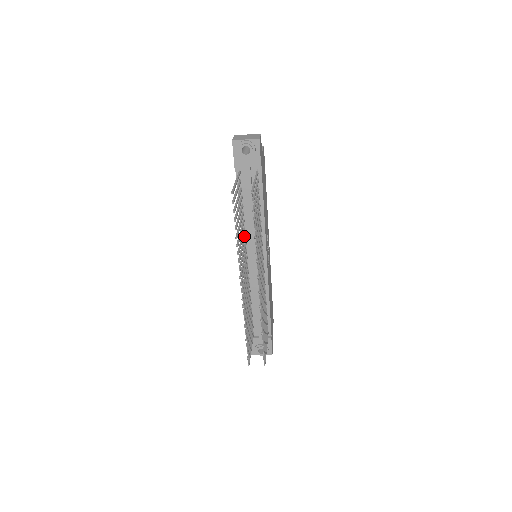
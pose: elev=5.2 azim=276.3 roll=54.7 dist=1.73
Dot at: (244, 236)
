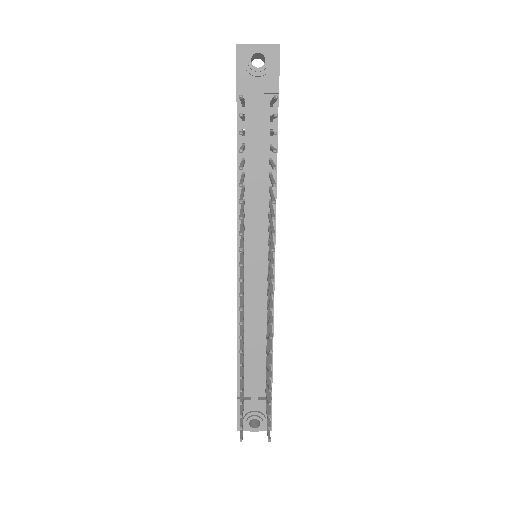
Dot at: occluded
